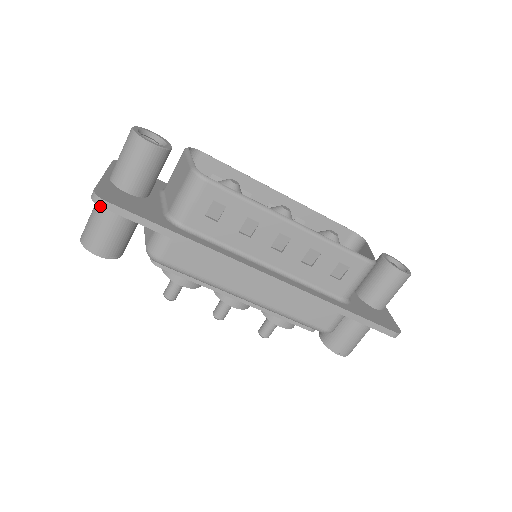
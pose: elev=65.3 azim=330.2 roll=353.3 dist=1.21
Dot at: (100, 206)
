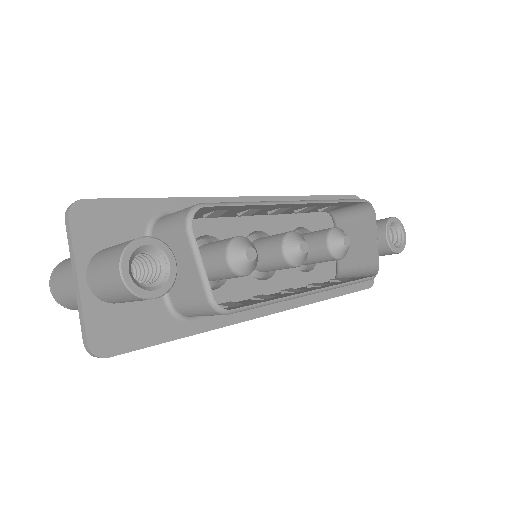
Dot at: occluded
